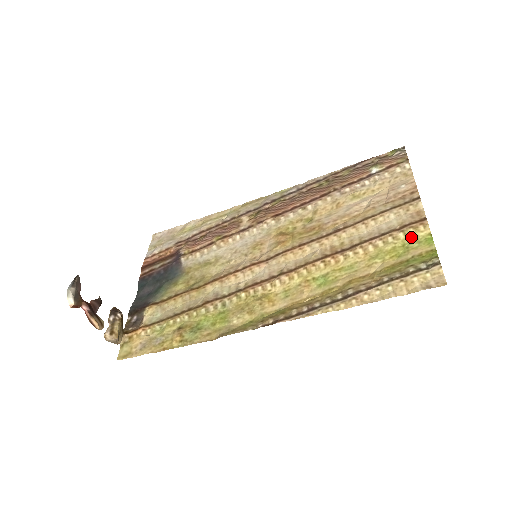
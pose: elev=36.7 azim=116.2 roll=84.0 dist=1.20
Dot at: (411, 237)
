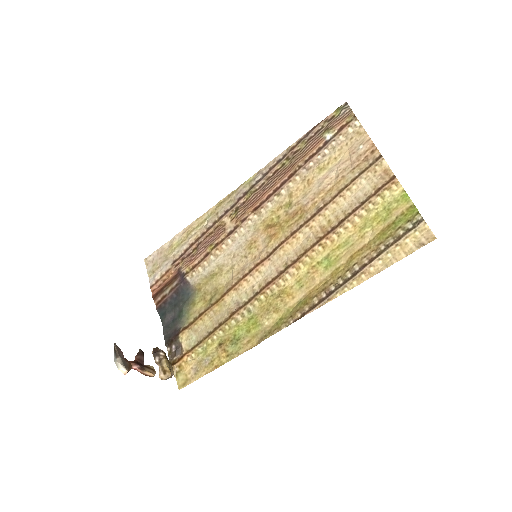
Dot at: (388, 198)
